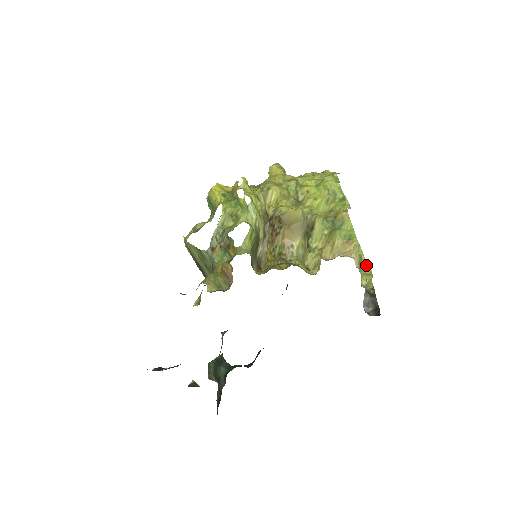
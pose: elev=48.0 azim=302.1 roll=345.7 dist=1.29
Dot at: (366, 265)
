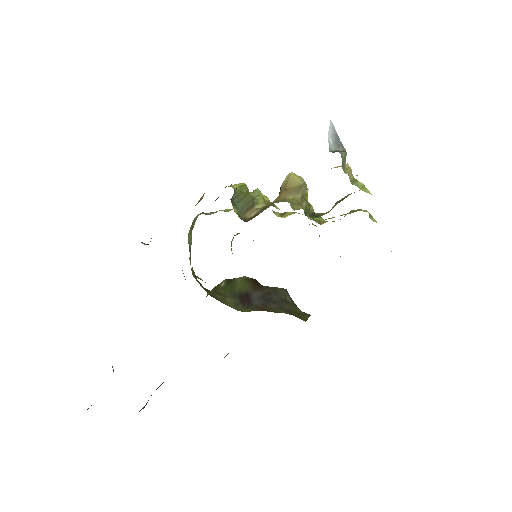
Dot at: (365, 190)
